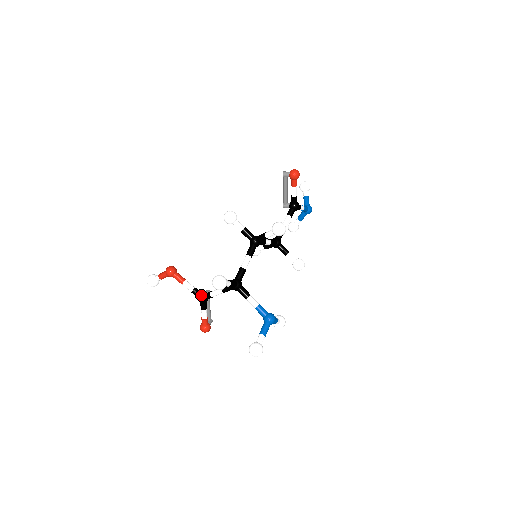
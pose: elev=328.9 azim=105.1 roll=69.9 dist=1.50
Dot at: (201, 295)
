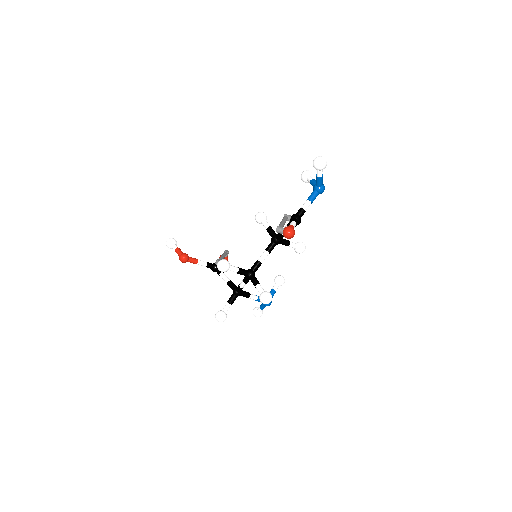
Dot at: (213, 270)
